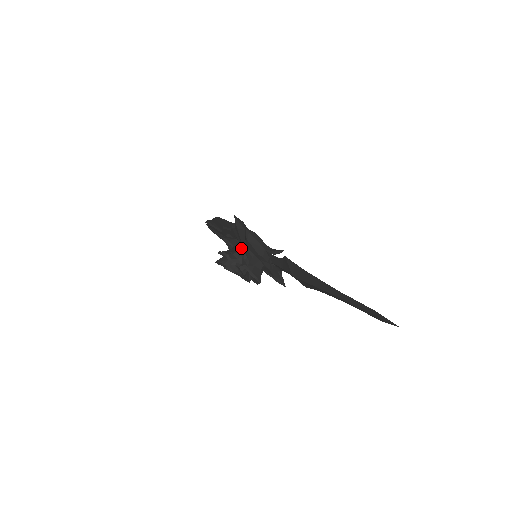
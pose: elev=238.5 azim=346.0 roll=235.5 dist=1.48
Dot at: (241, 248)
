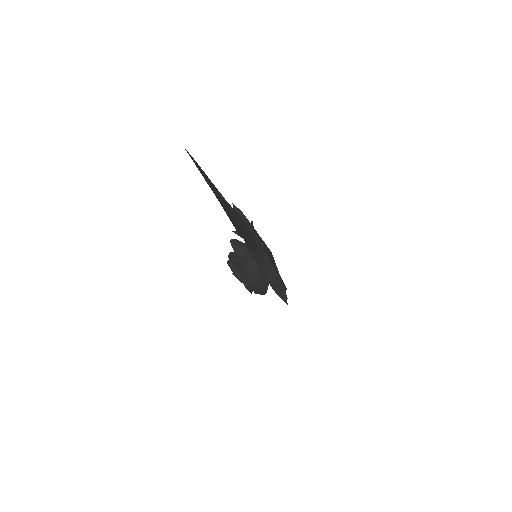
Dot at: occluded
